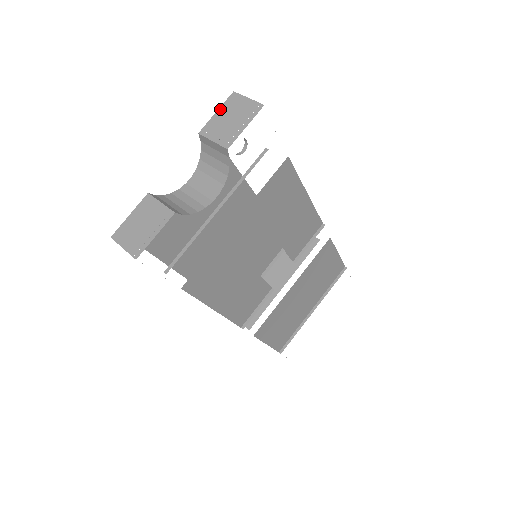
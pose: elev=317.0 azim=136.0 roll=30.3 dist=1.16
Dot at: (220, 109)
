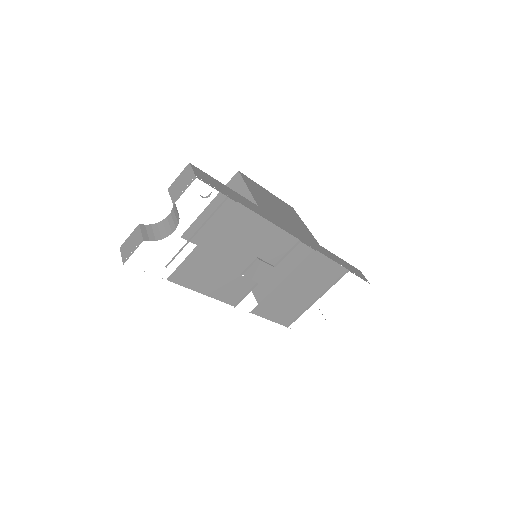
Dot at: (180, 174)
